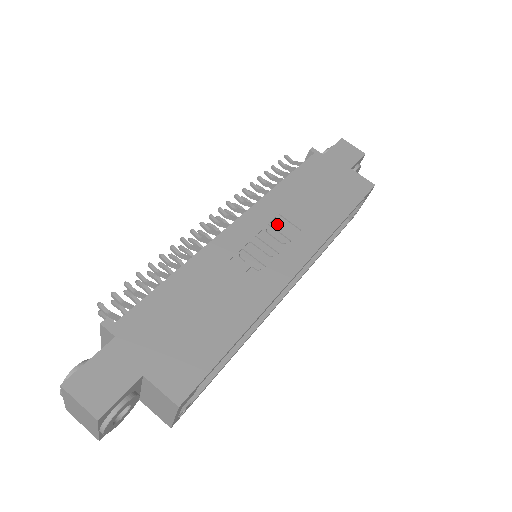
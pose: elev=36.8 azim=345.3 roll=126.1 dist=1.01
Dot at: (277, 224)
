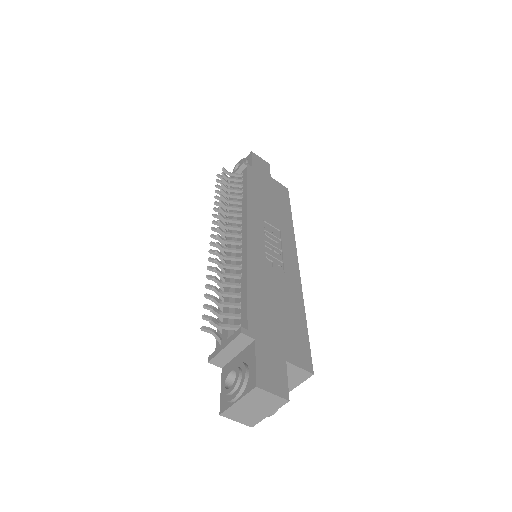
Dot at: (267, 228)
